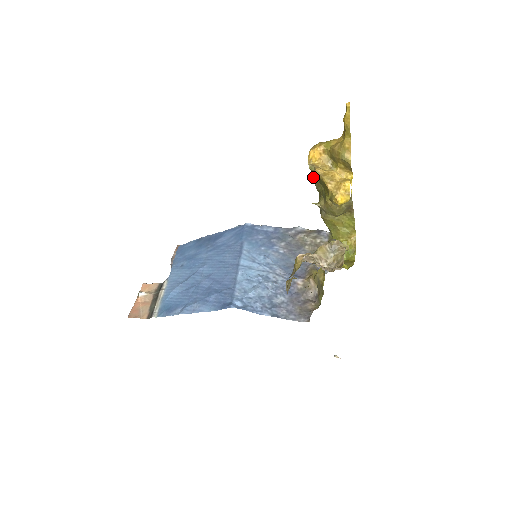
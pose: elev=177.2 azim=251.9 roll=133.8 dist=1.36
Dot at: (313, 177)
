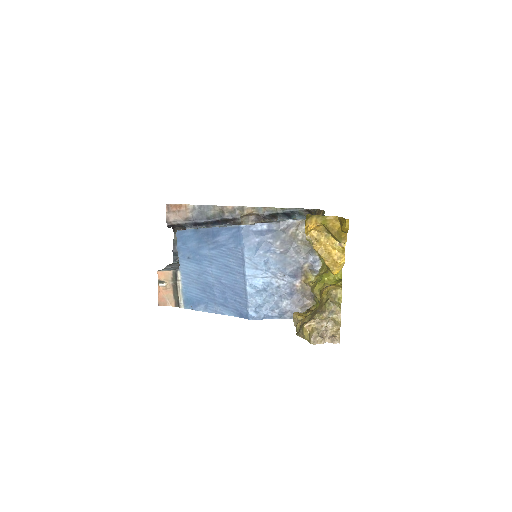
Dot at: occluded
